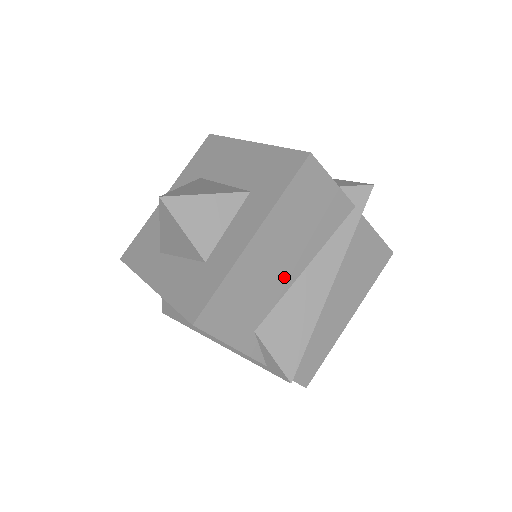
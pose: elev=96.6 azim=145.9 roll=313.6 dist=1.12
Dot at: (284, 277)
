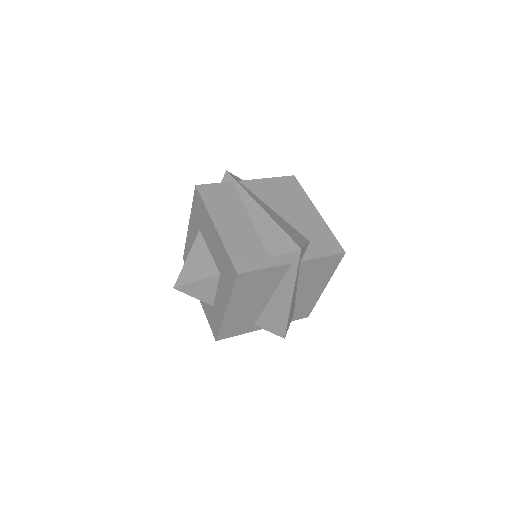
Dot at: (258, 306)
